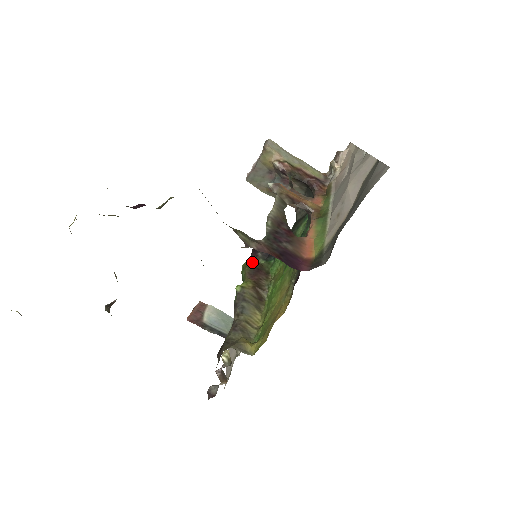
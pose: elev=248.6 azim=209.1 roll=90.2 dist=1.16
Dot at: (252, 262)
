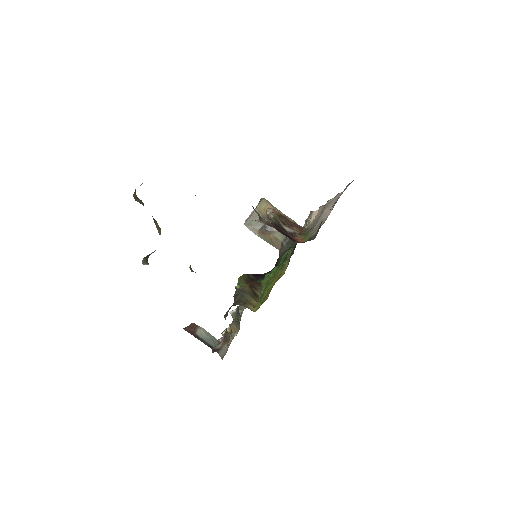
Dot at: (247, 275)
